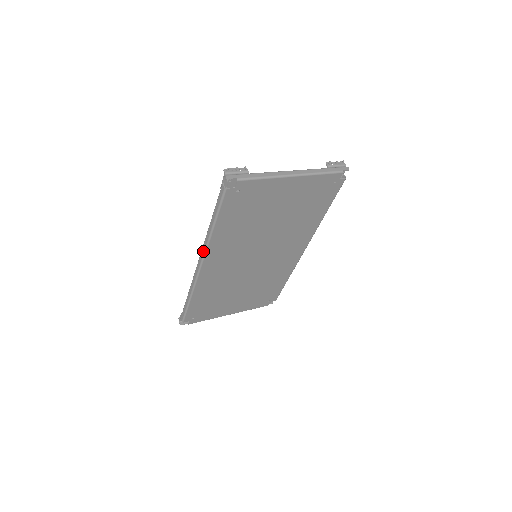
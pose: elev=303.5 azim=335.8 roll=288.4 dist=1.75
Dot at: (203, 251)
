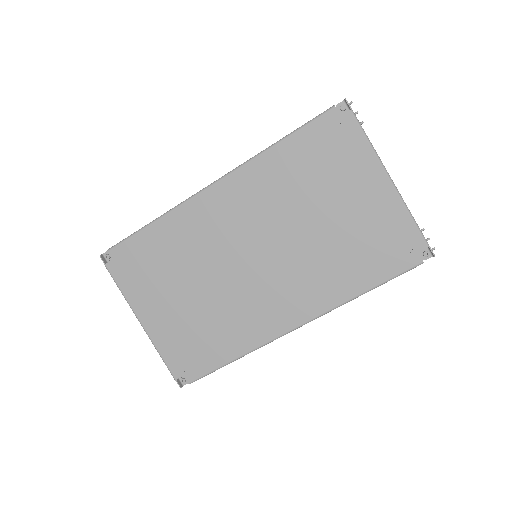
Dot at: (237, 167)
